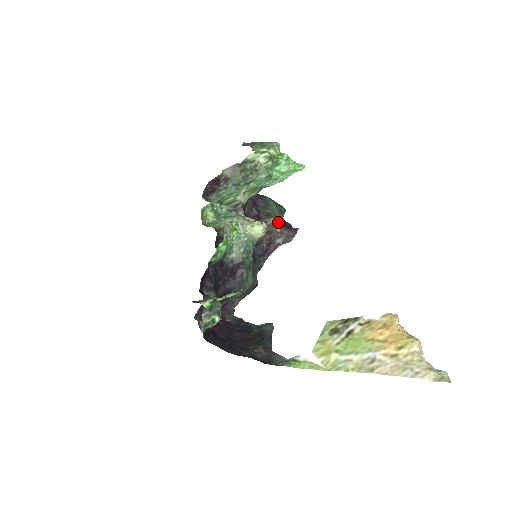
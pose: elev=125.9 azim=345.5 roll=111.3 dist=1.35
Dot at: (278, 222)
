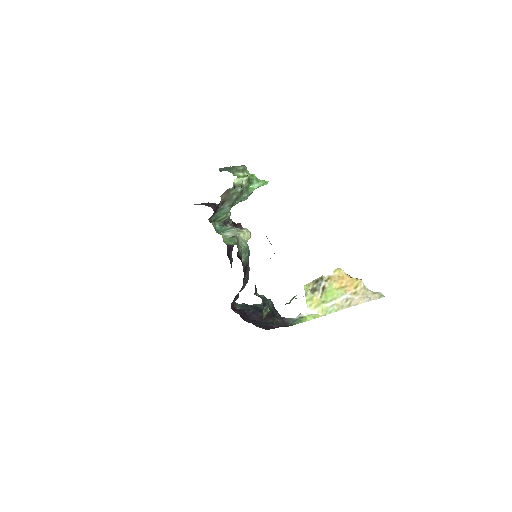
Dot at: occluded
